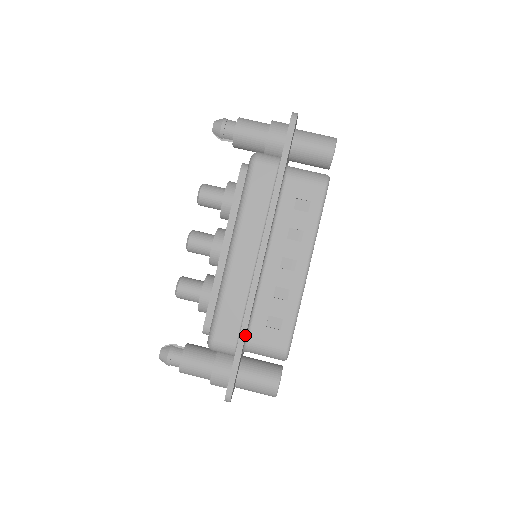
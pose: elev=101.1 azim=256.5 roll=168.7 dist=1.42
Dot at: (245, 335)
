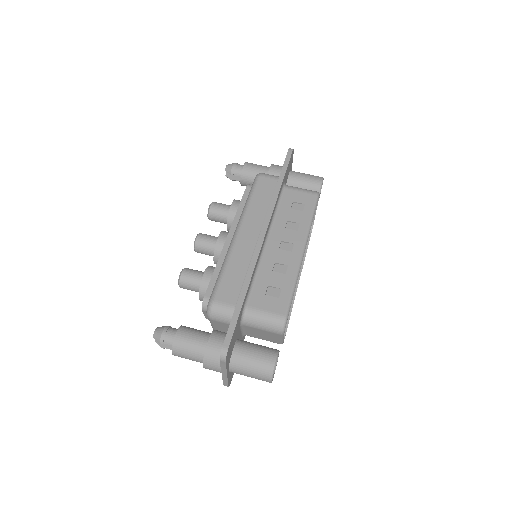
Dot at: (245, 293)
